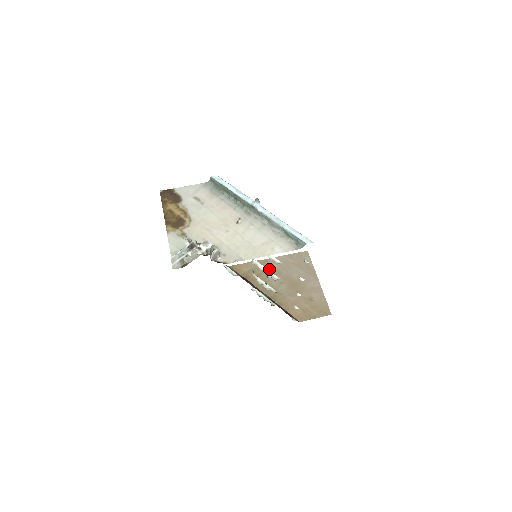
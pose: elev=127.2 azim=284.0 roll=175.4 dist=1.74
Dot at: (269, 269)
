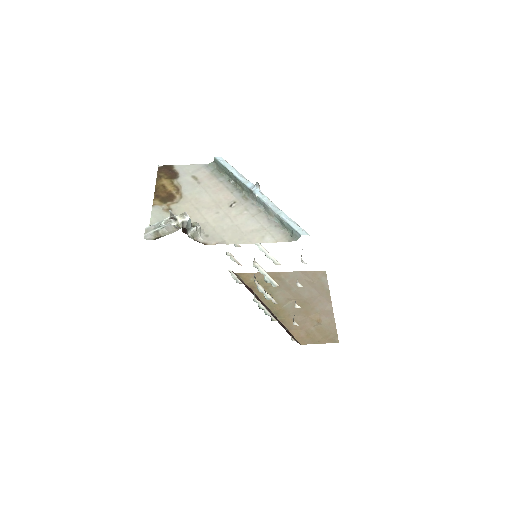
Dot at: (279, 283)
